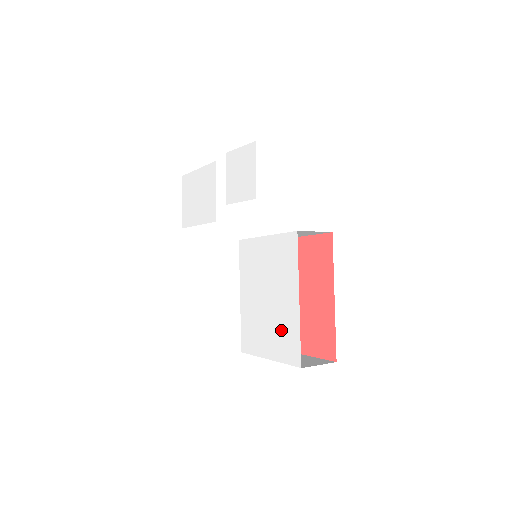
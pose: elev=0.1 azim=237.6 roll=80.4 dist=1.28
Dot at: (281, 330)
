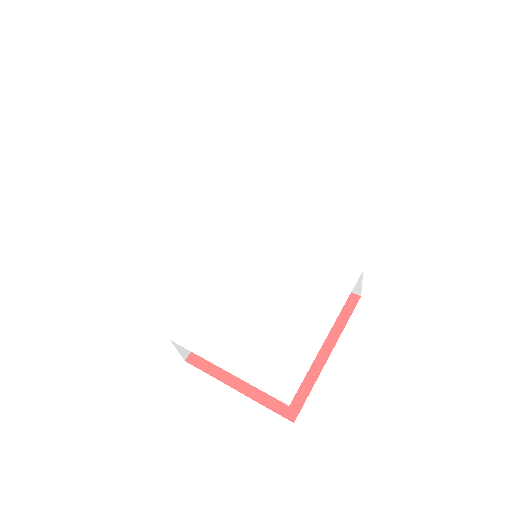
Dot at: (275, 349)
